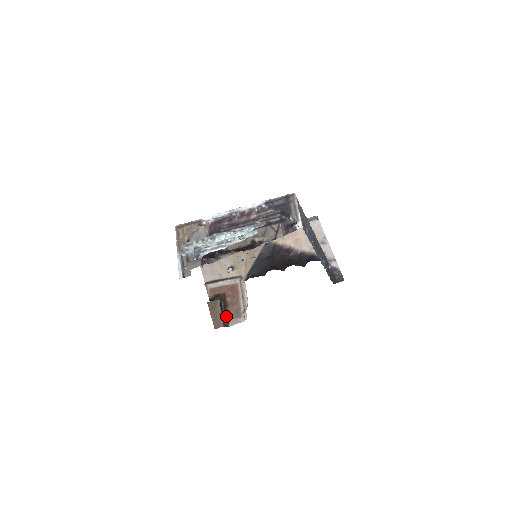
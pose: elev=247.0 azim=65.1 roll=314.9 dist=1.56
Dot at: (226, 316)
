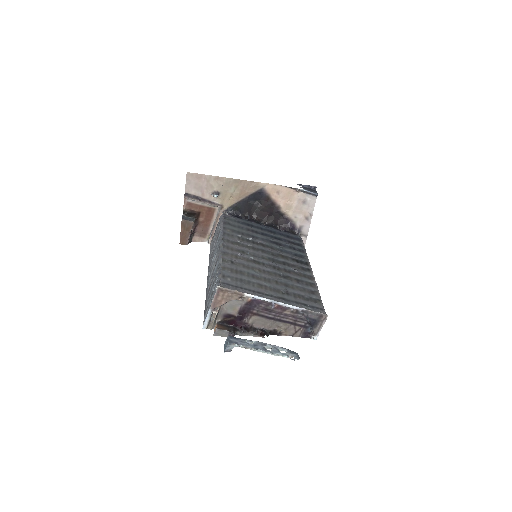
Dot at: (193, 233)
